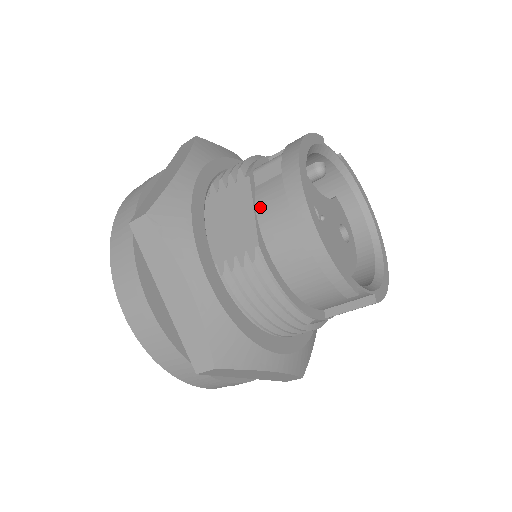
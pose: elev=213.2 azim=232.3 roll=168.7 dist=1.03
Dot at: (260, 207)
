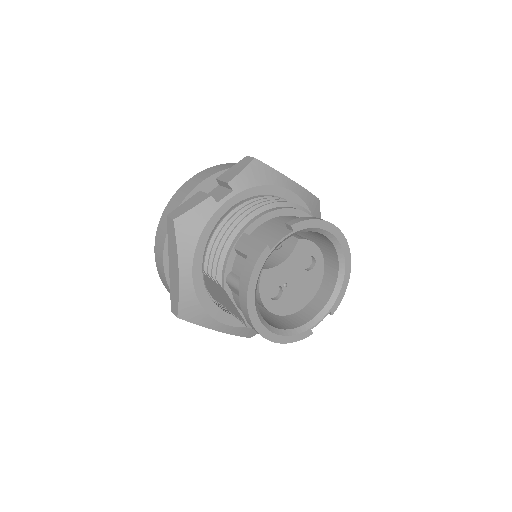
Dot at: (239, 307)
